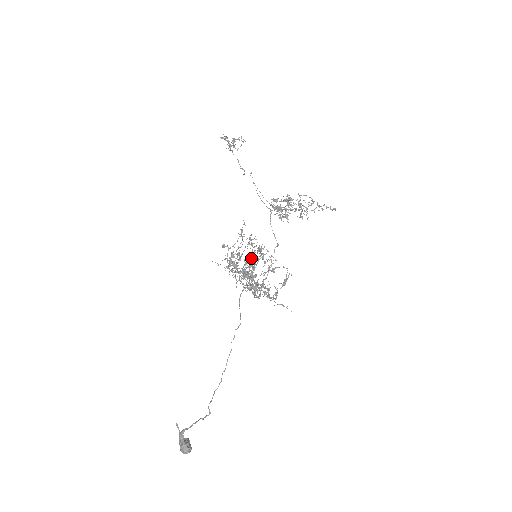
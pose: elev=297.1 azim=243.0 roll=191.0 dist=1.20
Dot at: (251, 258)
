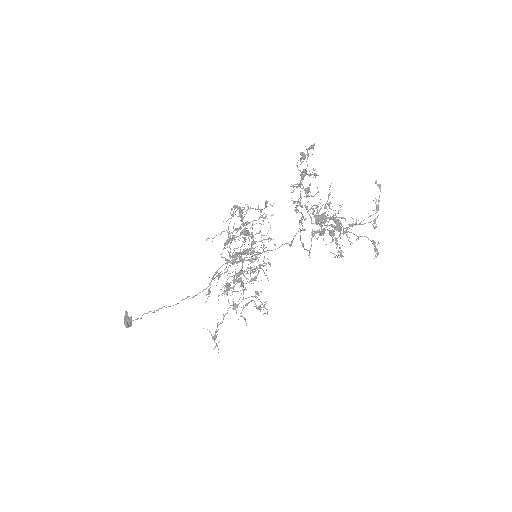
Dot at: (251, 252)
